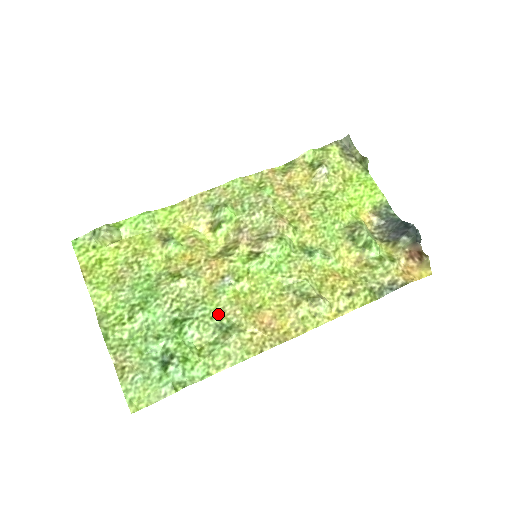
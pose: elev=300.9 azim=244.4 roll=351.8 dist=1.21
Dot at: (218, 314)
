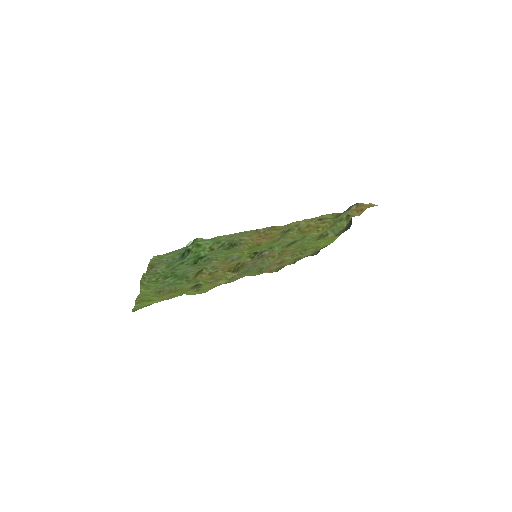
Dot at: (227, 253)
